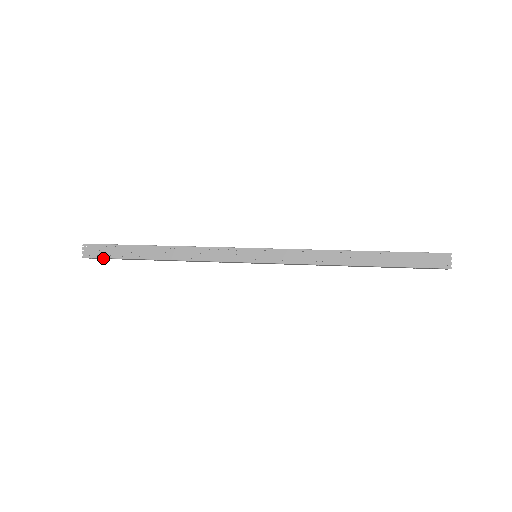
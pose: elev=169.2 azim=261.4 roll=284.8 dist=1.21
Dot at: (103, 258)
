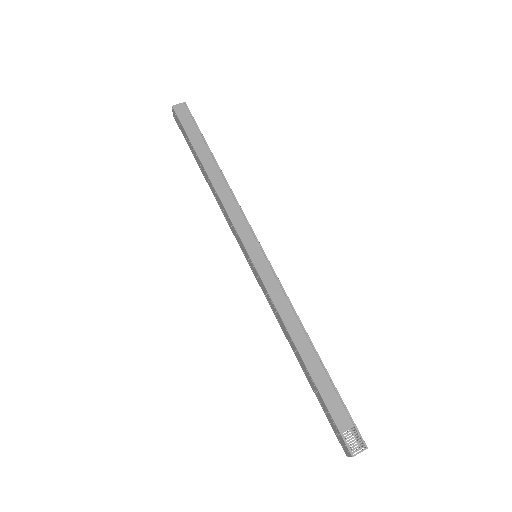
Dot at: occluded
